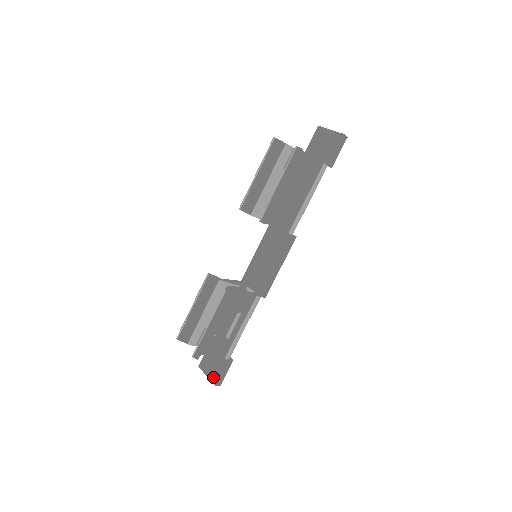
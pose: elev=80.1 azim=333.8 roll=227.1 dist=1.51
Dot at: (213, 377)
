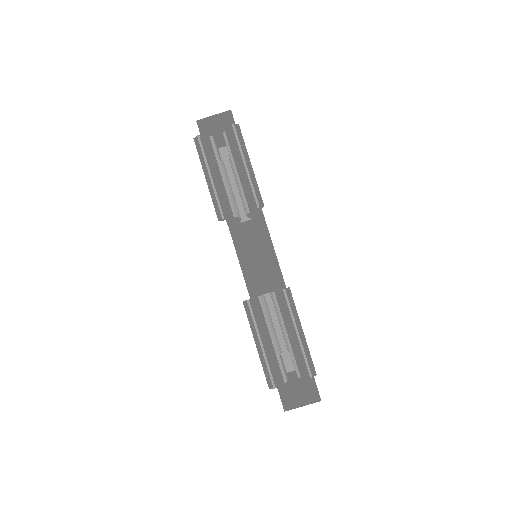
Dot at: (310, 398)
